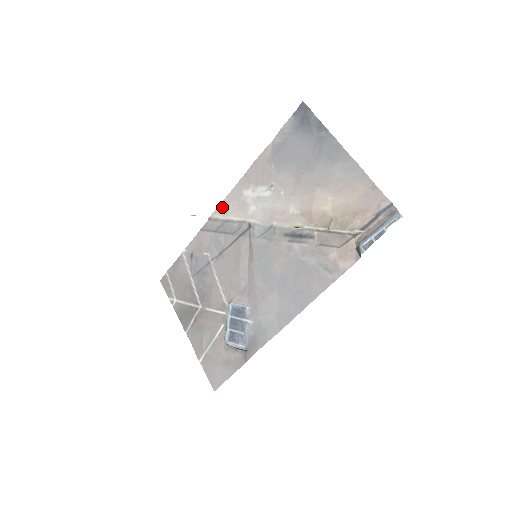
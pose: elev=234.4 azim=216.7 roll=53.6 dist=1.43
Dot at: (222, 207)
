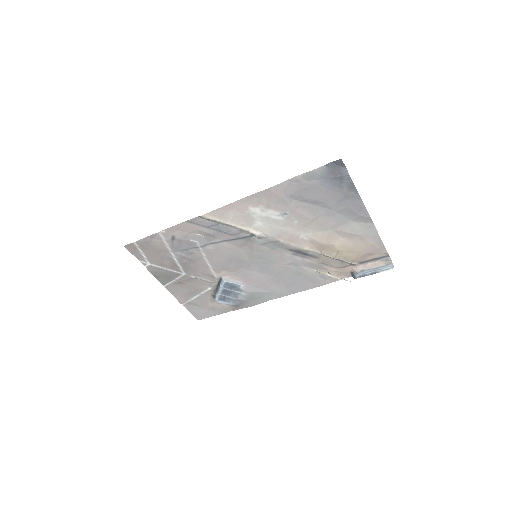
Dot at: (220, 212)
